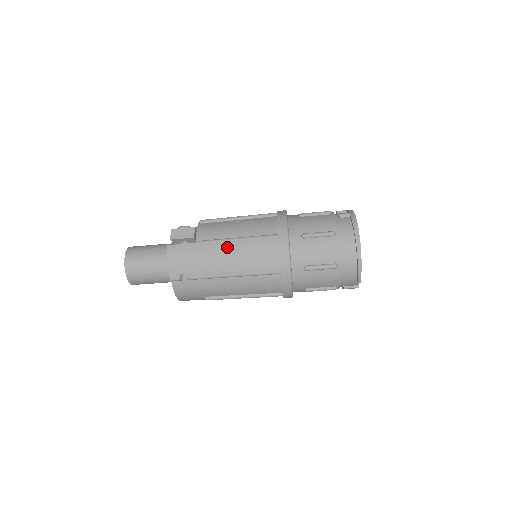
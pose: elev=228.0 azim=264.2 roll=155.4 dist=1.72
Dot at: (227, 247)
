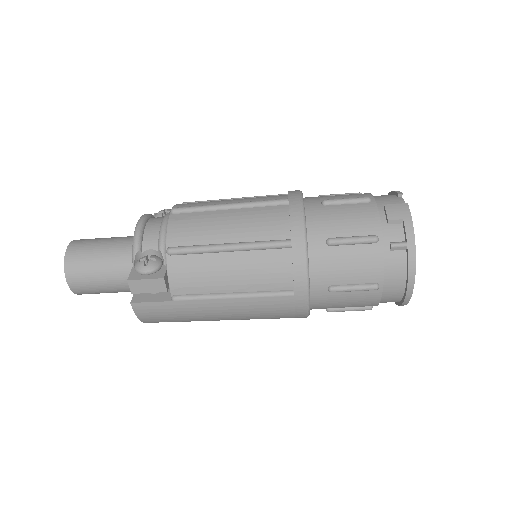
Dot at: (219, 307)
